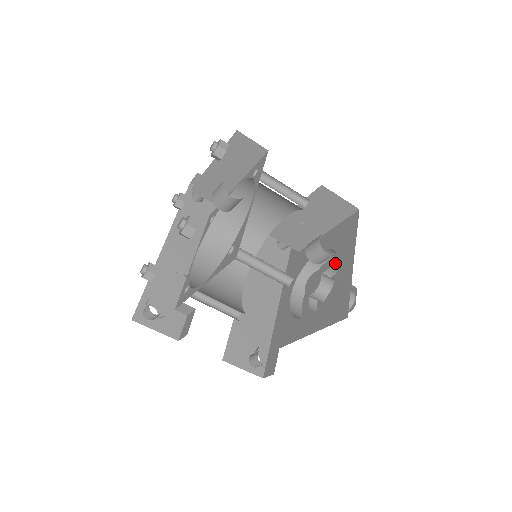
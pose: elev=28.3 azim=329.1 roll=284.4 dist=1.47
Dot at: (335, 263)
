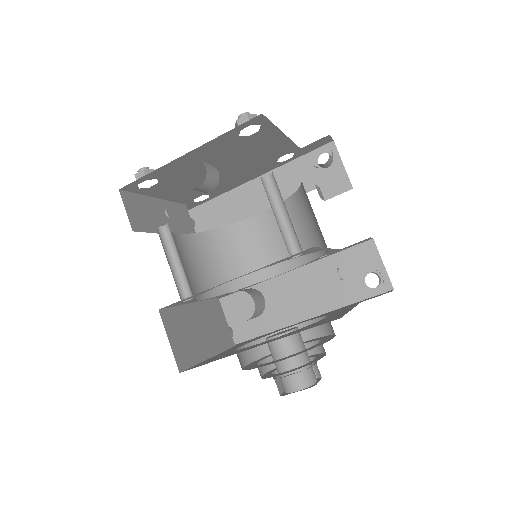
Dot at: (319, 343)
